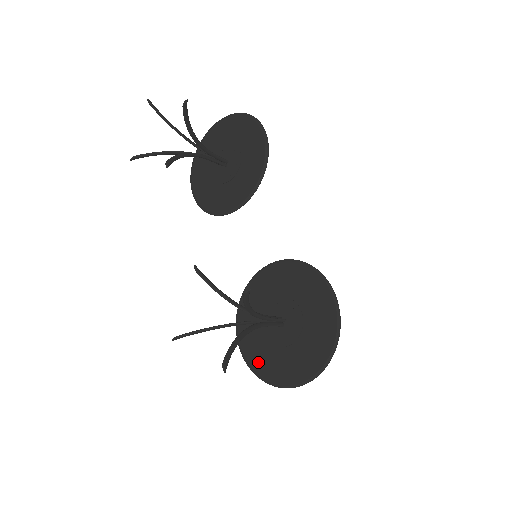
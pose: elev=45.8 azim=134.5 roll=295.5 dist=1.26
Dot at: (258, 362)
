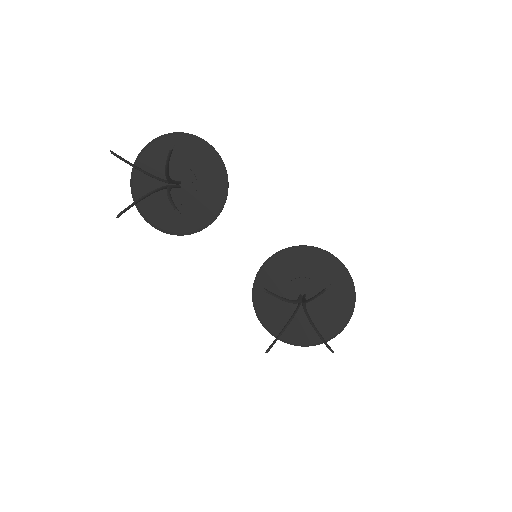
Dot at: (293, 335)
